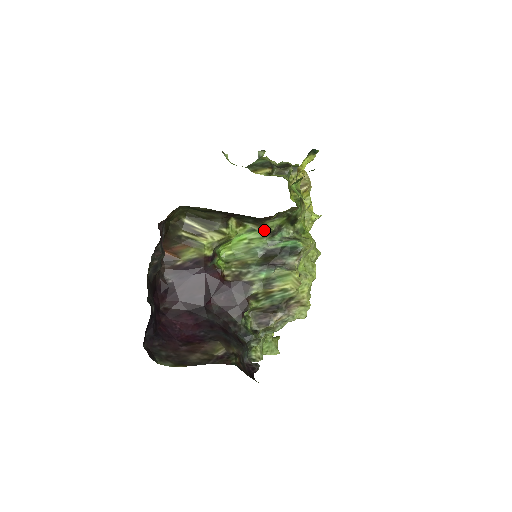
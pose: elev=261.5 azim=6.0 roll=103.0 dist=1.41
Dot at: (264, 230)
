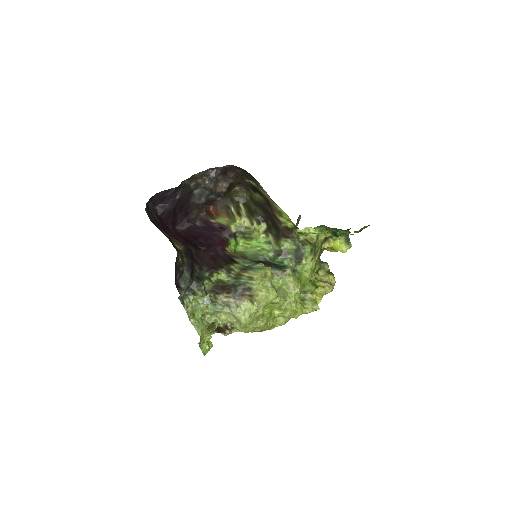
Dot at: (276, 246)
